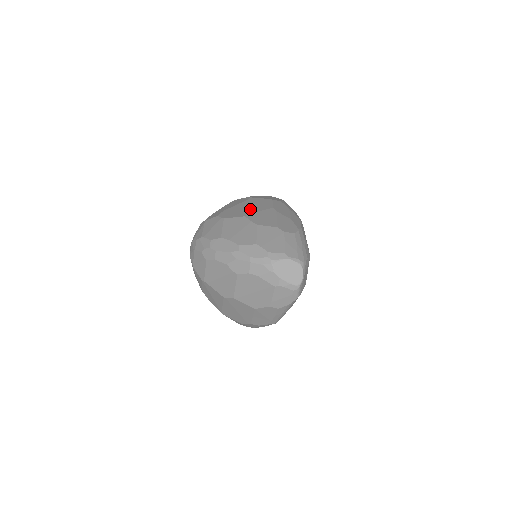
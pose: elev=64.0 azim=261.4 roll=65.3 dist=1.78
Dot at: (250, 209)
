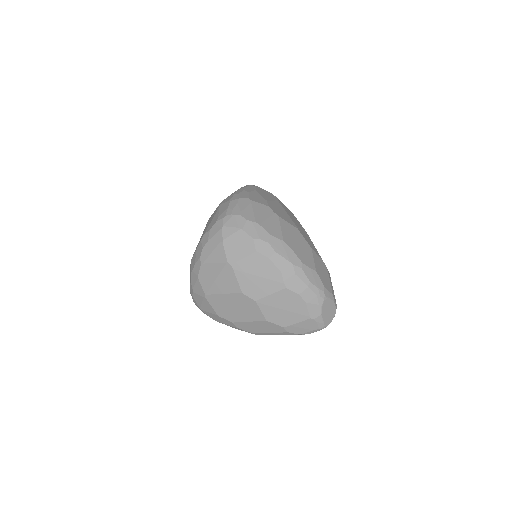
Dot at: occluded
